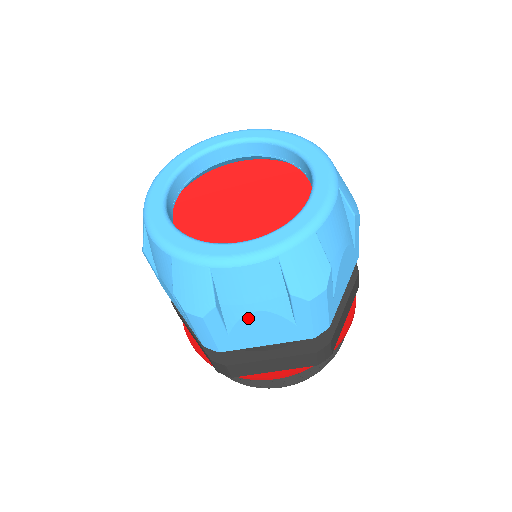
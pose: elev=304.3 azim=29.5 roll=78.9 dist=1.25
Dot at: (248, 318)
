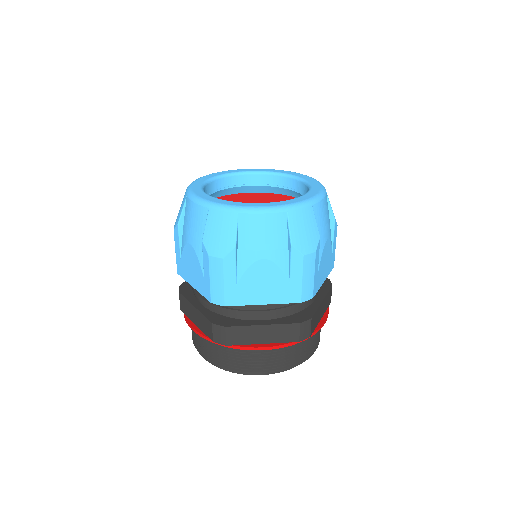
Dot at: (188, 248)
